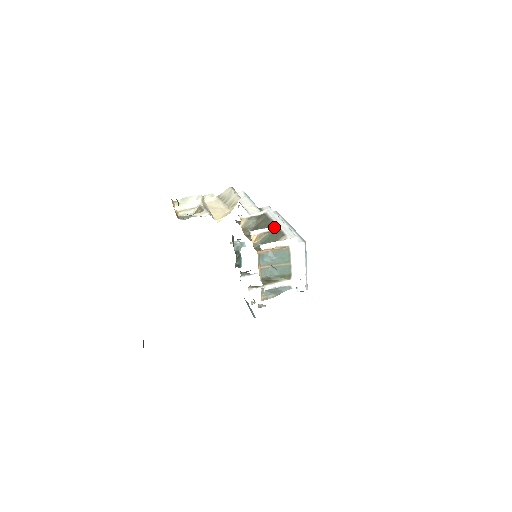
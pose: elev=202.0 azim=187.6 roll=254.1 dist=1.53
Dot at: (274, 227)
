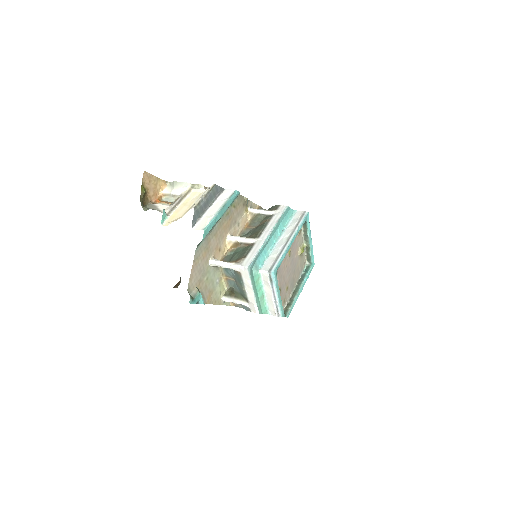
Dot at: (254, 240)
